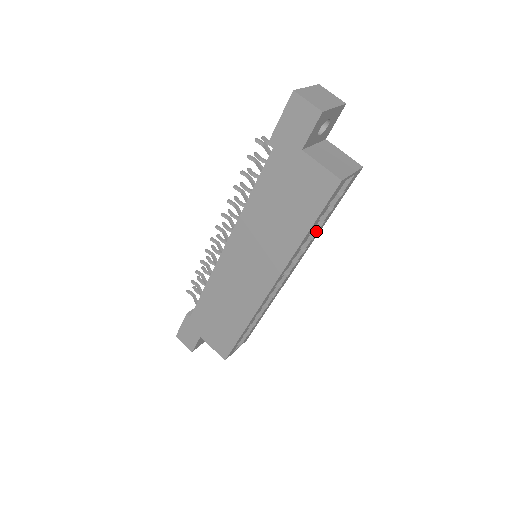
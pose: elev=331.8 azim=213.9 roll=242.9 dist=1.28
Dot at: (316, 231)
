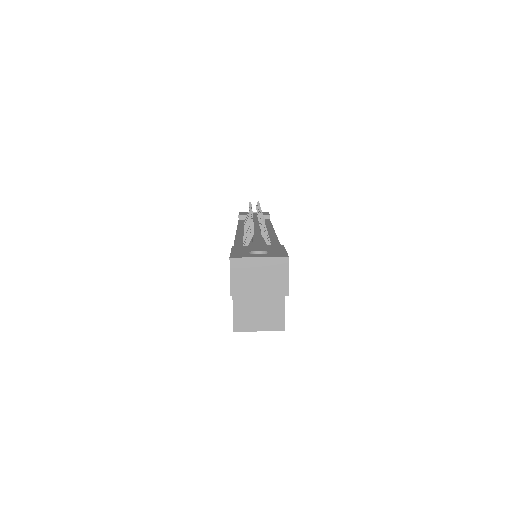
Dot at: occluded
